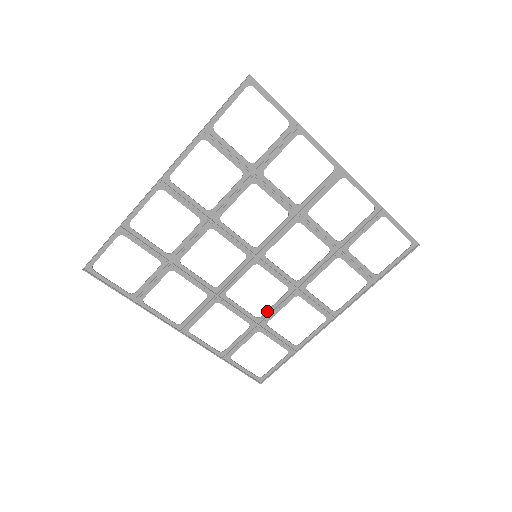
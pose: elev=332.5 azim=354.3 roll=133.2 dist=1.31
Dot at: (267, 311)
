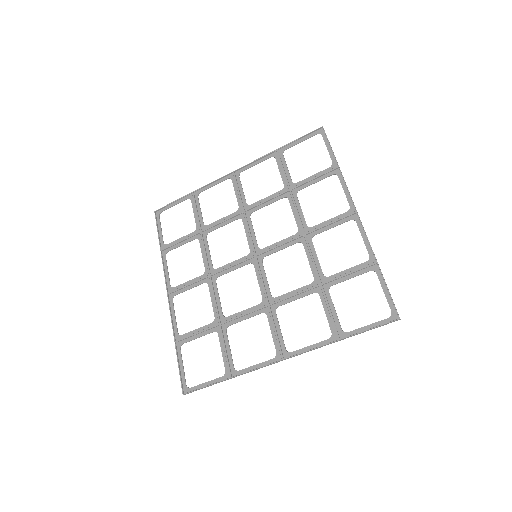
Dot at: (311, 270)
